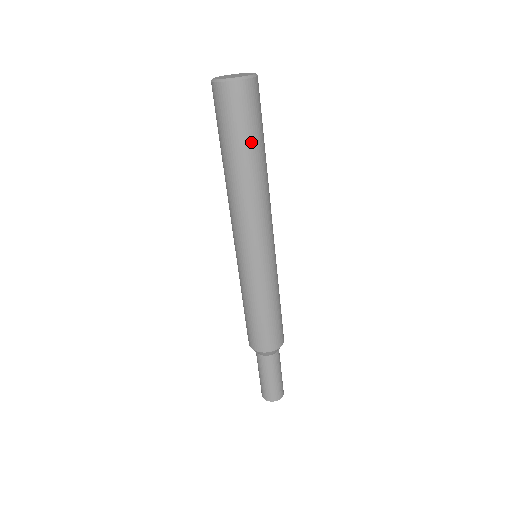
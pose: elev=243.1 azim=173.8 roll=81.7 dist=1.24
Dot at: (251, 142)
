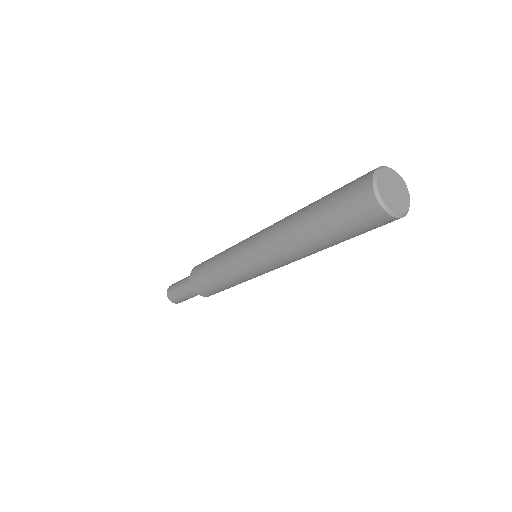
Dot at: (337, 236)
